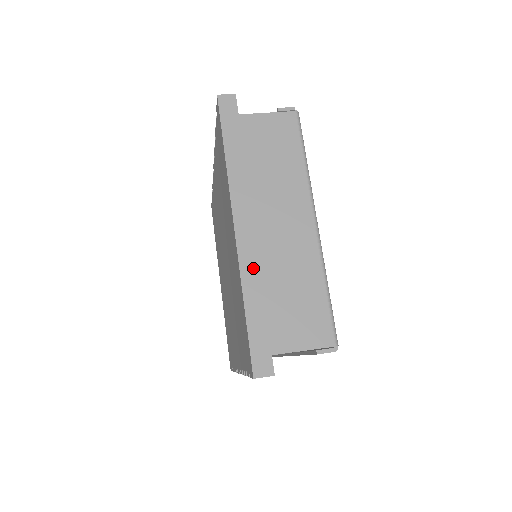
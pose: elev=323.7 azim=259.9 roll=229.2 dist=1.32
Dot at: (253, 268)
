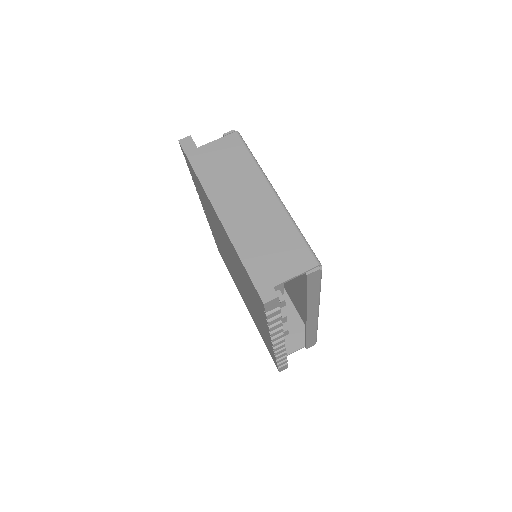
Dot at: (238, 234)
